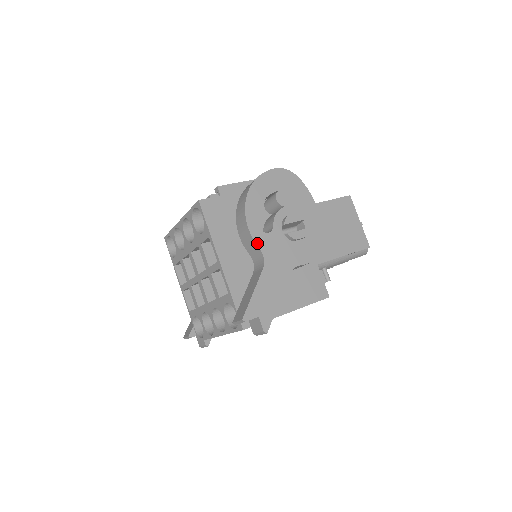
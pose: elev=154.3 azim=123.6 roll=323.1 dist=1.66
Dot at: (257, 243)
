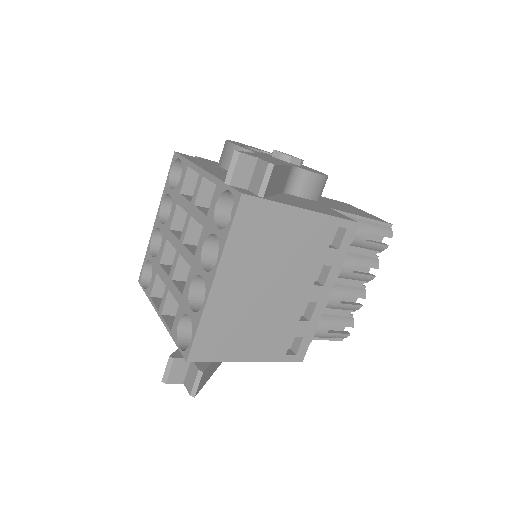
Dot at: (244, 148)
